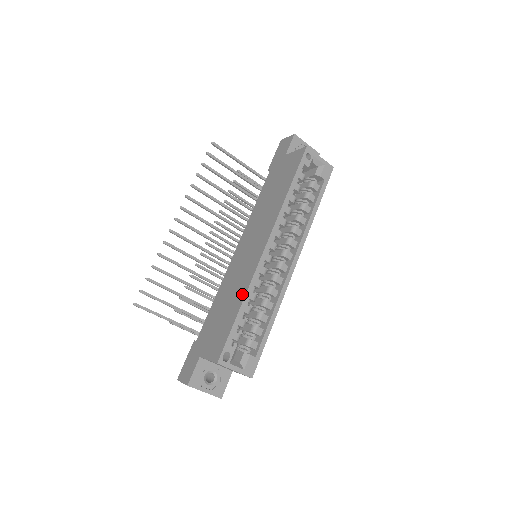
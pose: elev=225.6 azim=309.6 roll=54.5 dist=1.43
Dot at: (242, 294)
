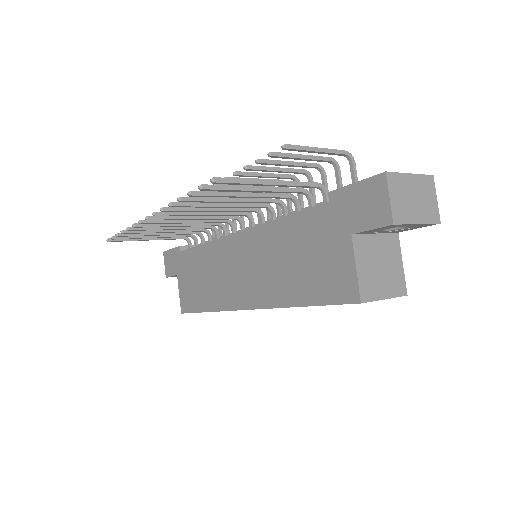
Dot at: (213, 305)
